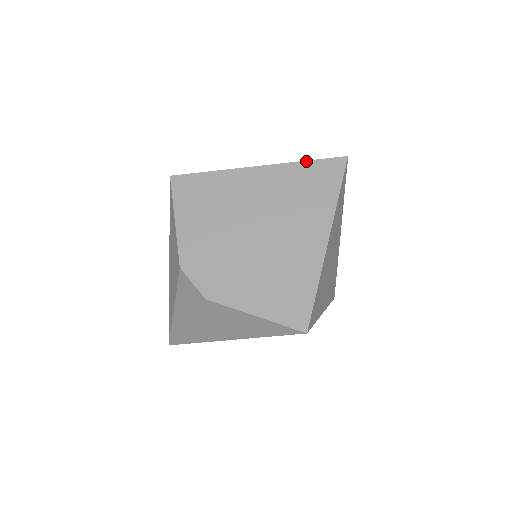
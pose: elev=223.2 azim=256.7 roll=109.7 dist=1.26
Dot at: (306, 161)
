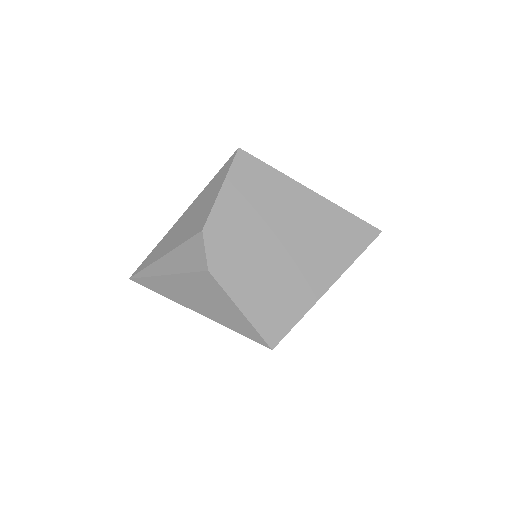
Dot at: (350, 213)
